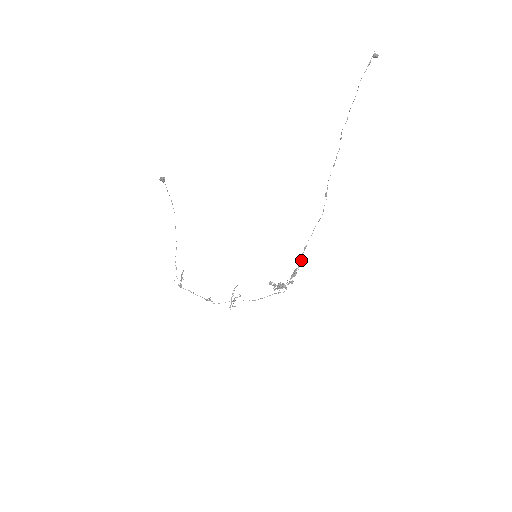
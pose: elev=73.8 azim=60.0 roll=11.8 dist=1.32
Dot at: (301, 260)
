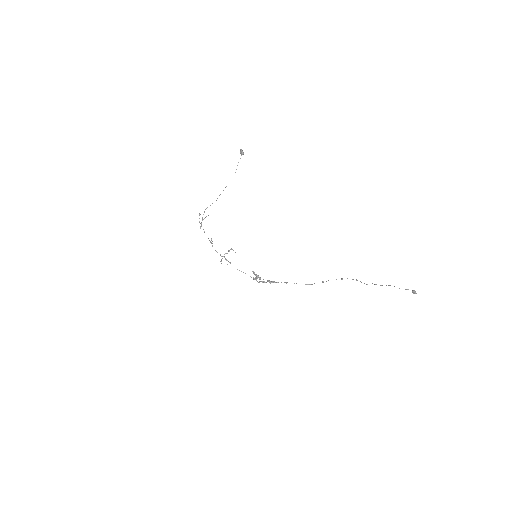
Dot at: occluded
